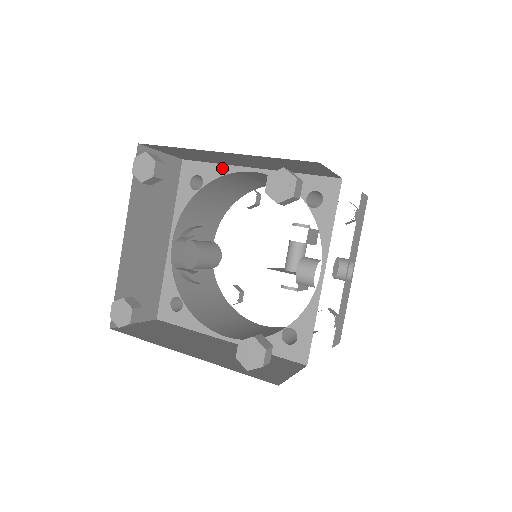
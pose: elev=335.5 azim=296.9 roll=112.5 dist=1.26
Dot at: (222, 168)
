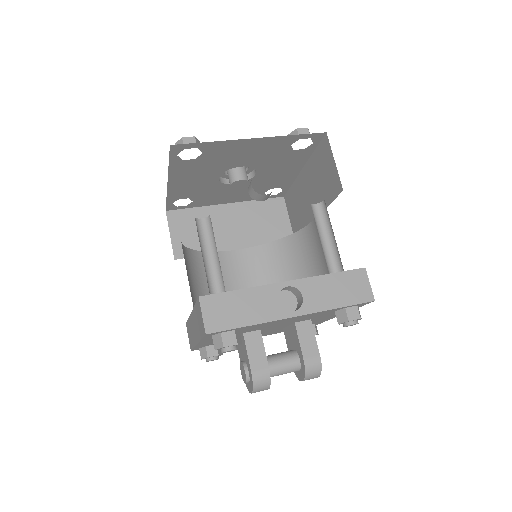
Dot at: occluded
